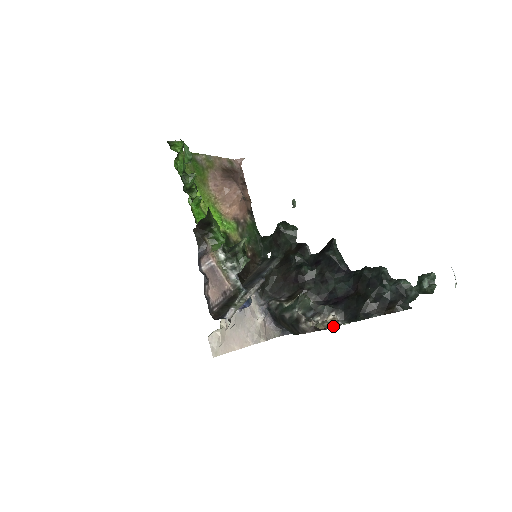
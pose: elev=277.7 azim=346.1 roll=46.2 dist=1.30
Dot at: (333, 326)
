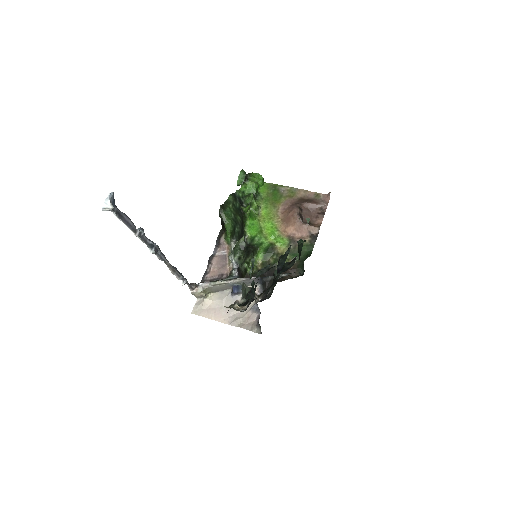
Dot at: occluded
